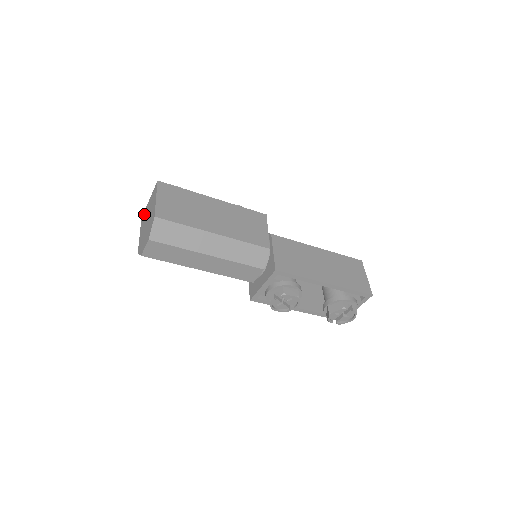
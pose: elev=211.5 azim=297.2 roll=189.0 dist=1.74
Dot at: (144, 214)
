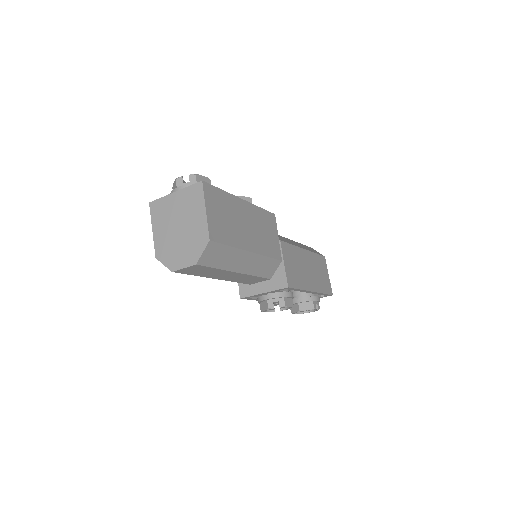
Dot at: (161, 204)
